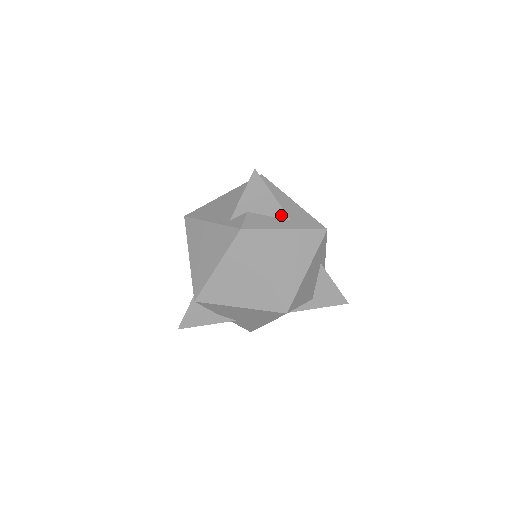
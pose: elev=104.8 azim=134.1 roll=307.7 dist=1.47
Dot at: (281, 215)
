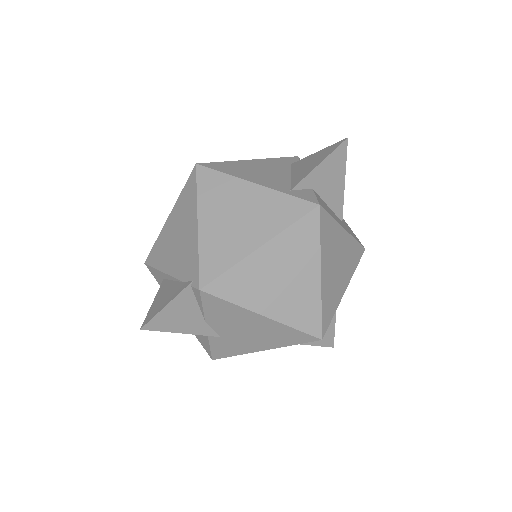
Dot at: (338, 211)
